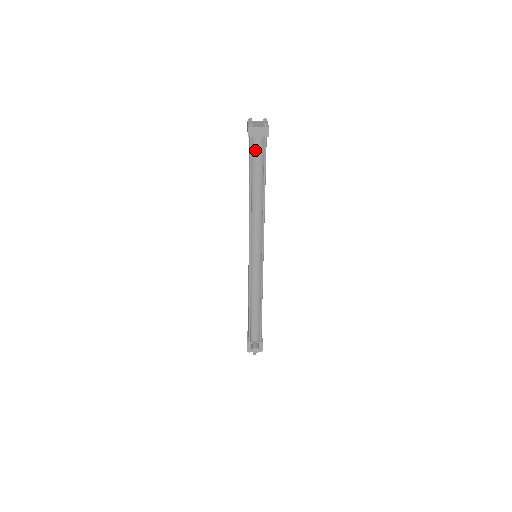
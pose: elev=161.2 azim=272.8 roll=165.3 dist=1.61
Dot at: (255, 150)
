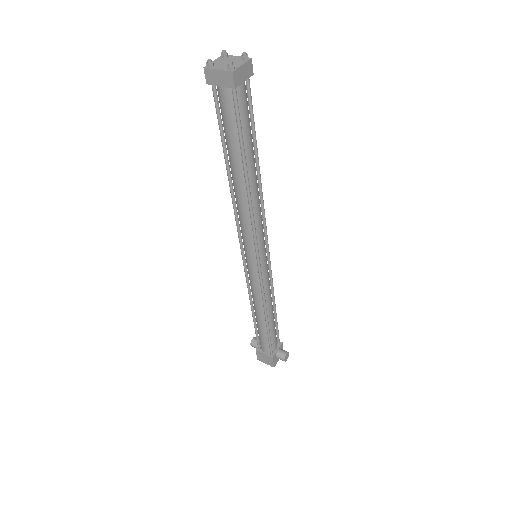
Dot at: (242, 106)
